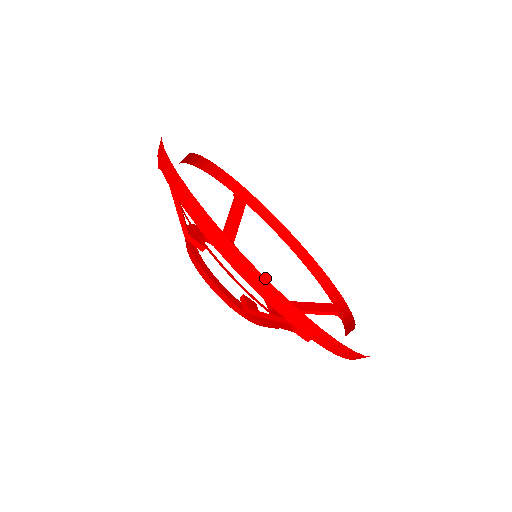
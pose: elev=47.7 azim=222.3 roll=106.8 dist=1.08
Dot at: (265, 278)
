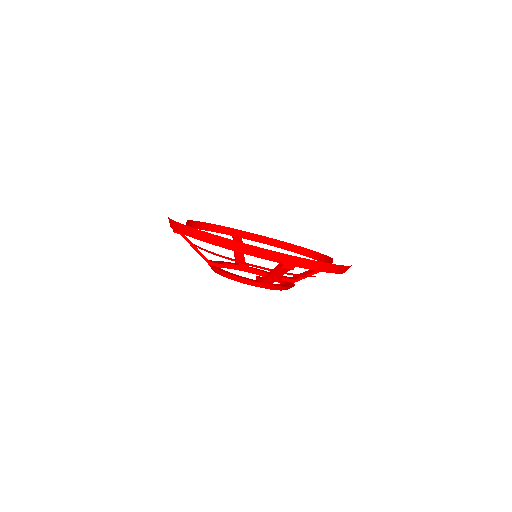
Dot at: (247, 244)
